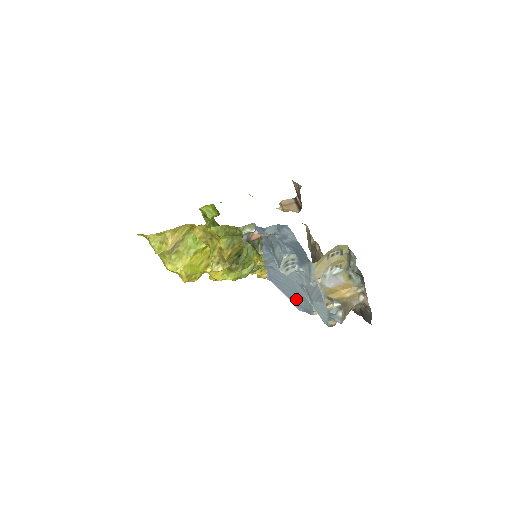
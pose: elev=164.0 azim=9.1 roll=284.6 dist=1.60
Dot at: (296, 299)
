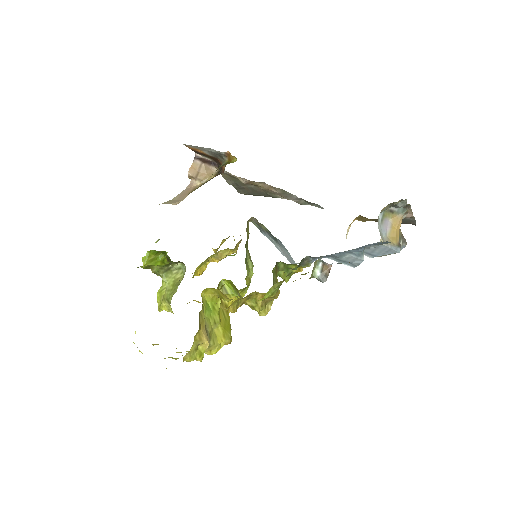
Dot at: occluded
